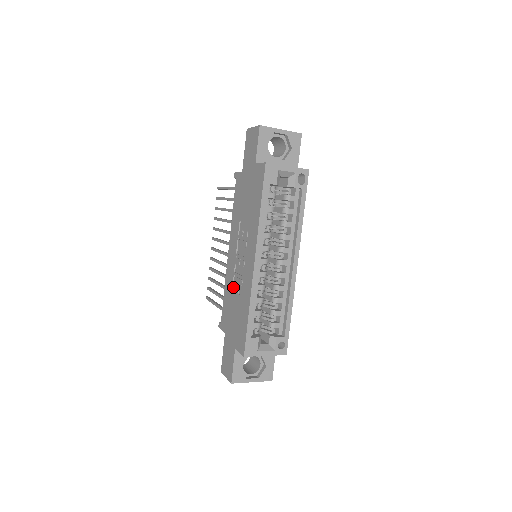
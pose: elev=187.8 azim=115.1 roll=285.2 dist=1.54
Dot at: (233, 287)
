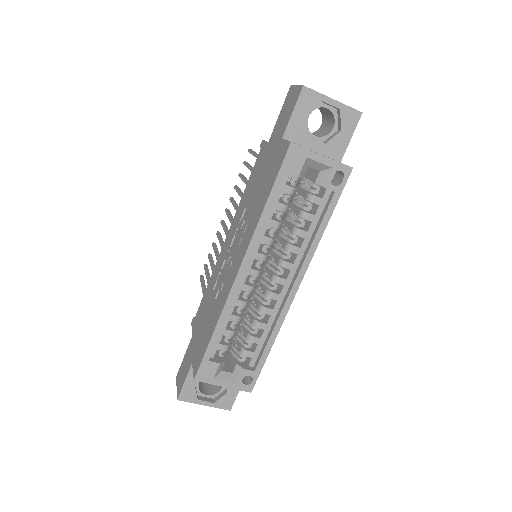
Dot at: (215, 286)
